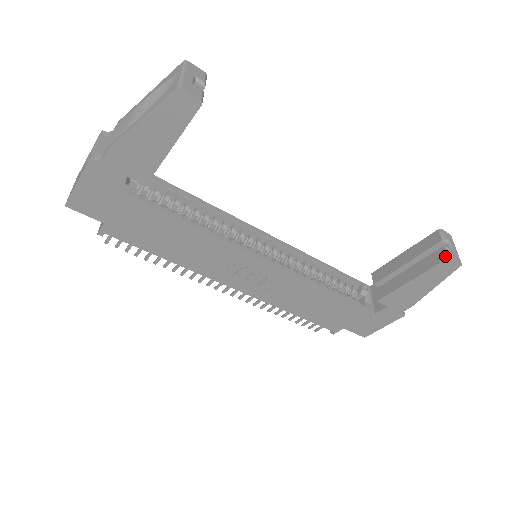
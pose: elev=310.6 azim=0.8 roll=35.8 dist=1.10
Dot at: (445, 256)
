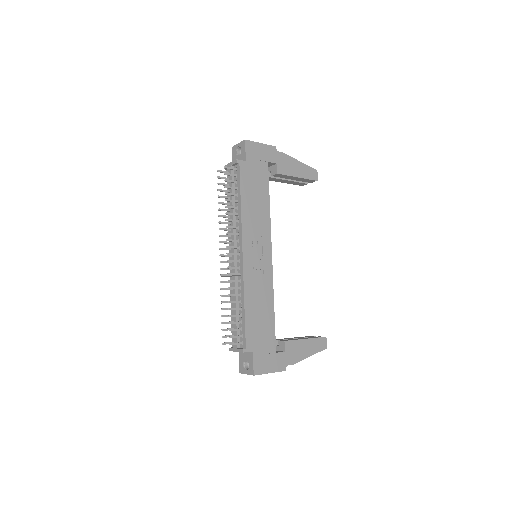
Dot at: occluded
